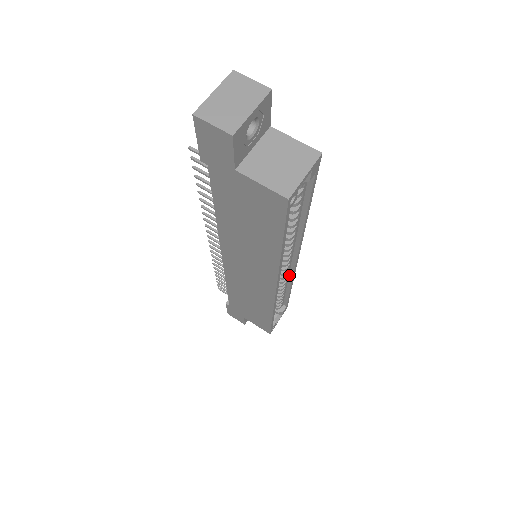
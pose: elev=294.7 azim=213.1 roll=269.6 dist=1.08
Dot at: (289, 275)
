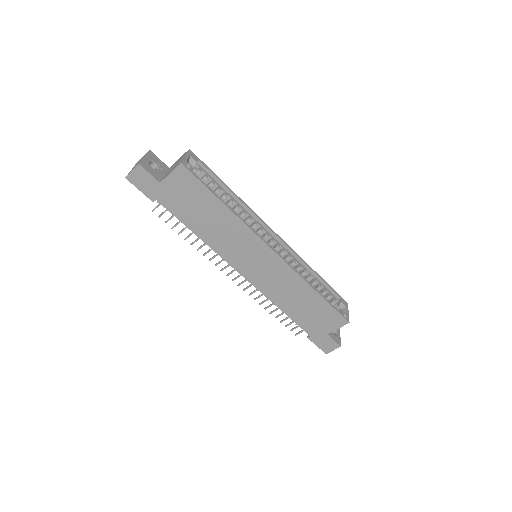
Dot at: (295, 258)
